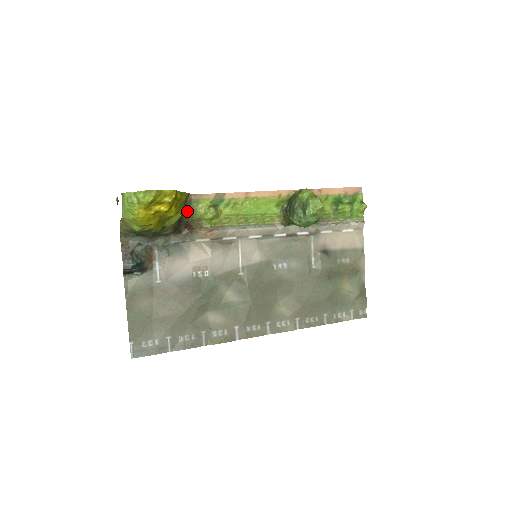
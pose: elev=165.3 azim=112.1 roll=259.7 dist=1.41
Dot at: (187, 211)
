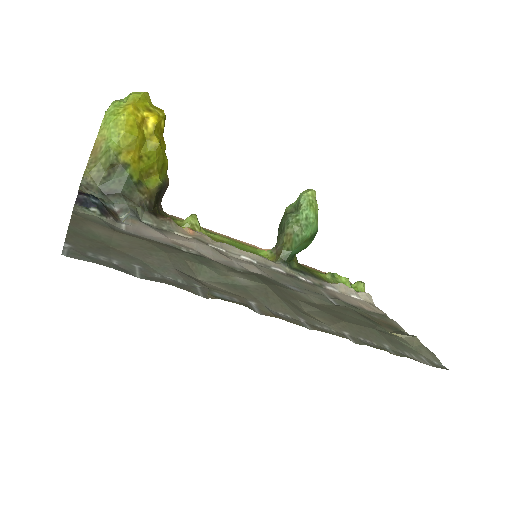
Dot at: occluded
